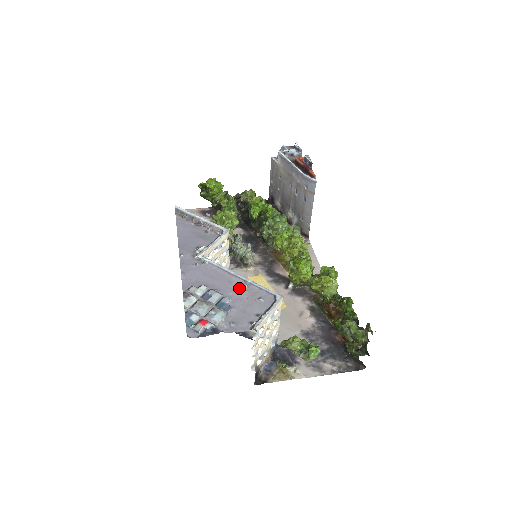
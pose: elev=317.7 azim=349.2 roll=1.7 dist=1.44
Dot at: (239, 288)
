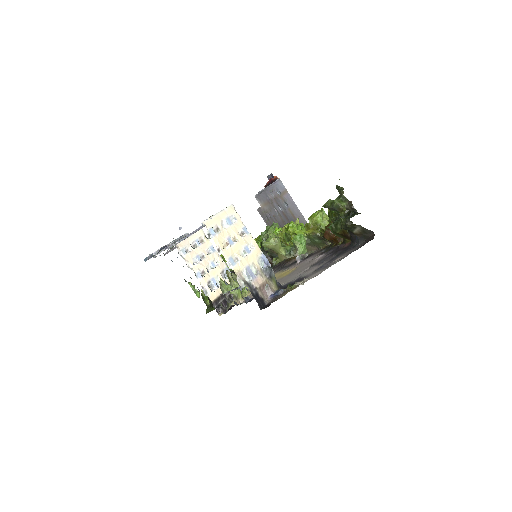
Dot at: occluded
